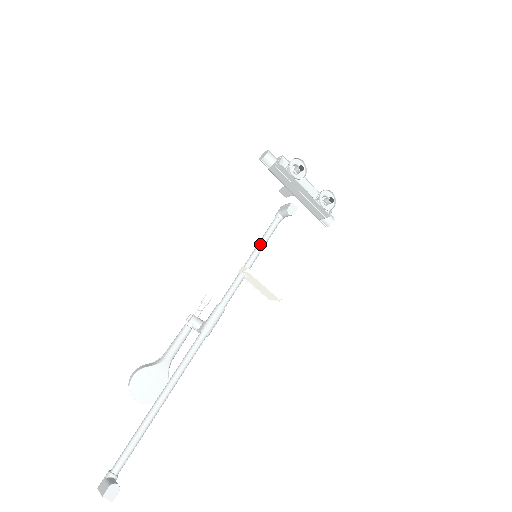
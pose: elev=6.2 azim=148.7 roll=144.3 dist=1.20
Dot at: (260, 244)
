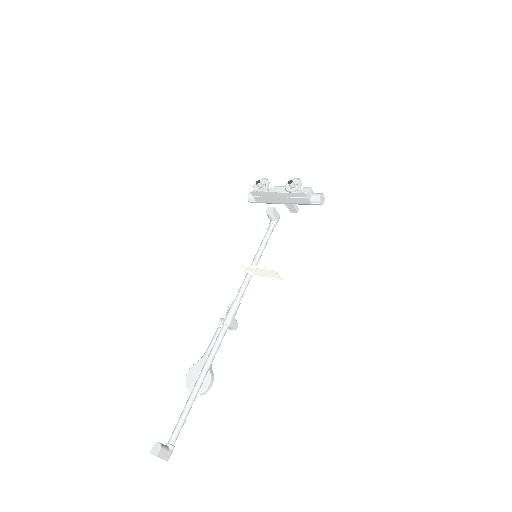
Dot at: (259, 247)
